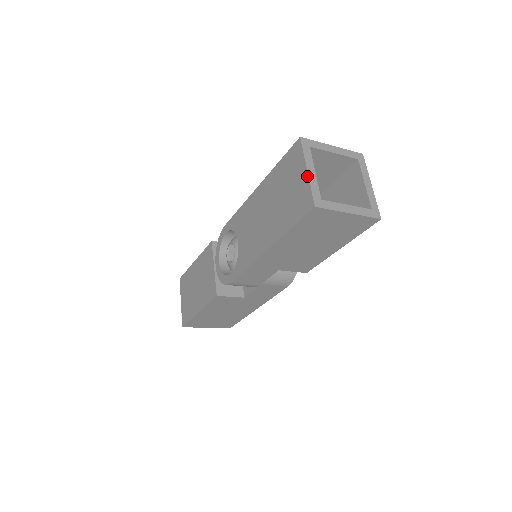
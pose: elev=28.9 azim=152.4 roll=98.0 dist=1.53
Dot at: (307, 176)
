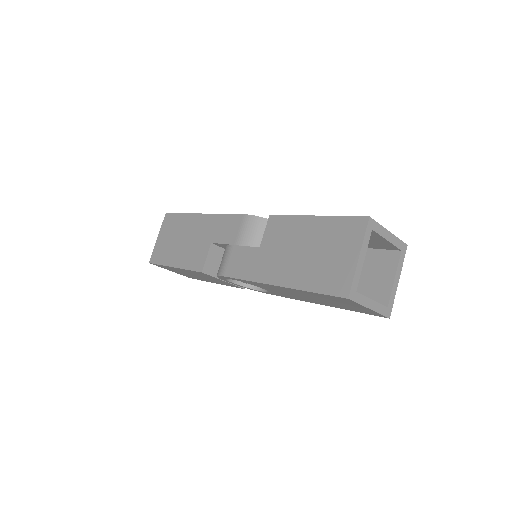
Dot at: (372, 311)
